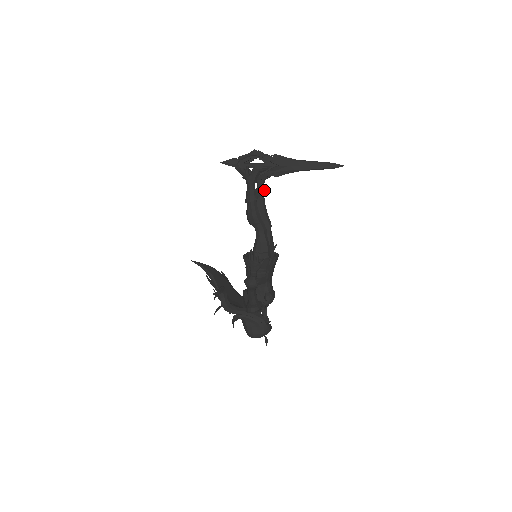
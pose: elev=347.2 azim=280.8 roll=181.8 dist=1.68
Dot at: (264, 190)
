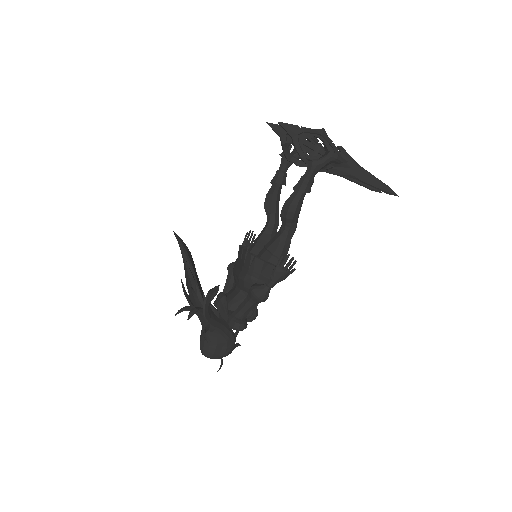
Dot at: occluded
